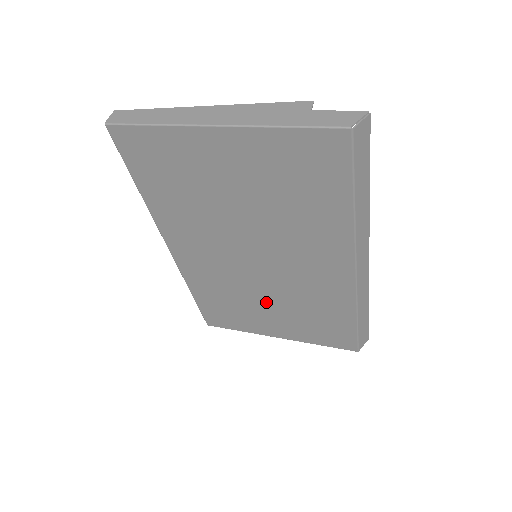
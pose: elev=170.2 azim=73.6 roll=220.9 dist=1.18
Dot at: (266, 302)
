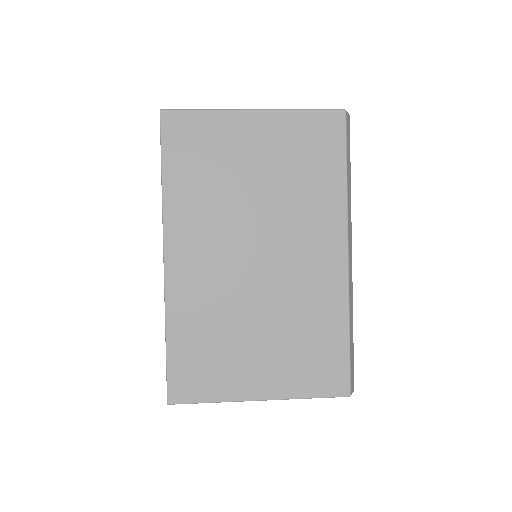
Dot at: (256, 327)
